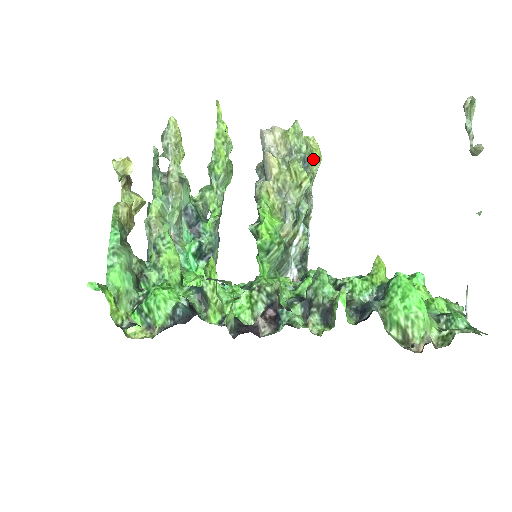
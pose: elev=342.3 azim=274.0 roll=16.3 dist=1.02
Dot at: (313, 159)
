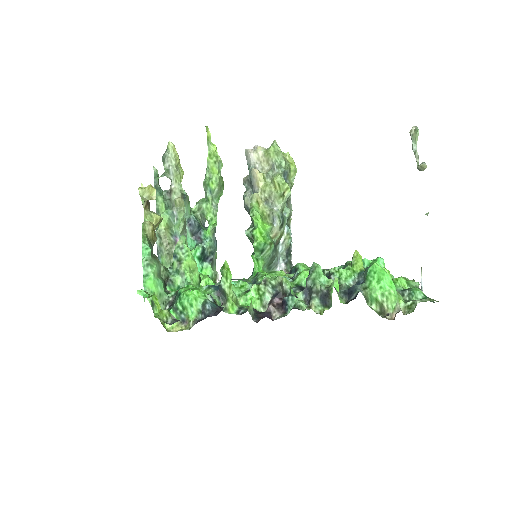
Dot at: (290, 172)
